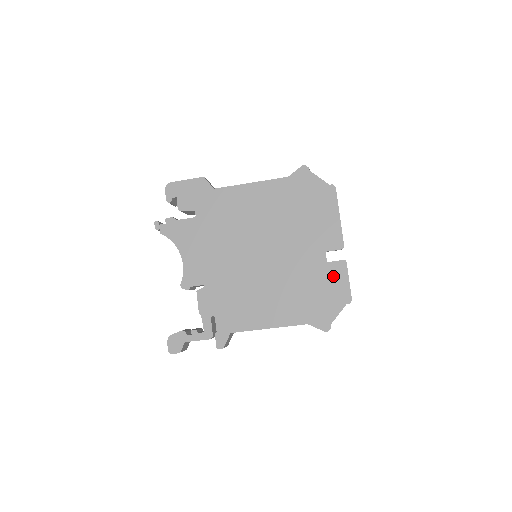
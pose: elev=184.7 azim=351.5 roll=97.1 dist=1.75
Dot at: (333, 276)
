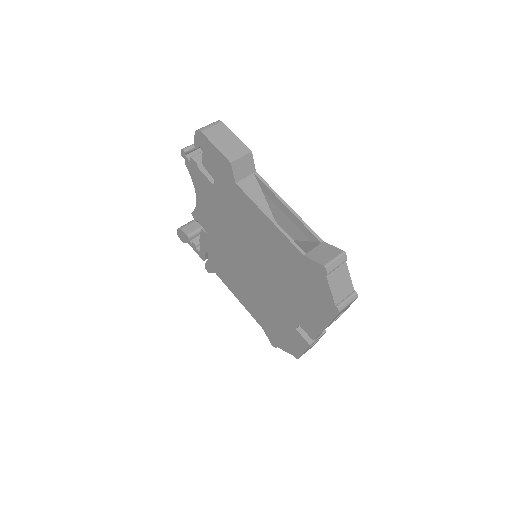
Dot at: (294, 338)
